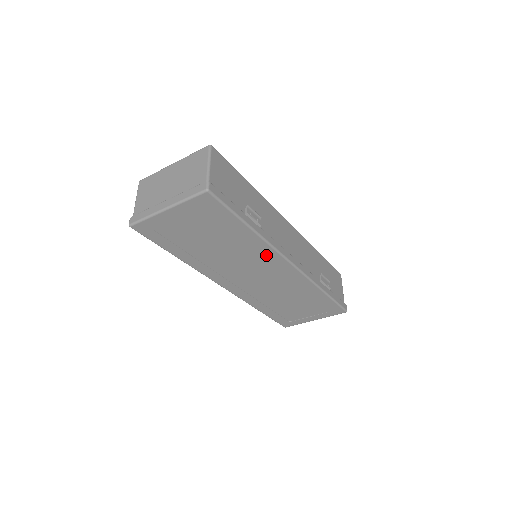
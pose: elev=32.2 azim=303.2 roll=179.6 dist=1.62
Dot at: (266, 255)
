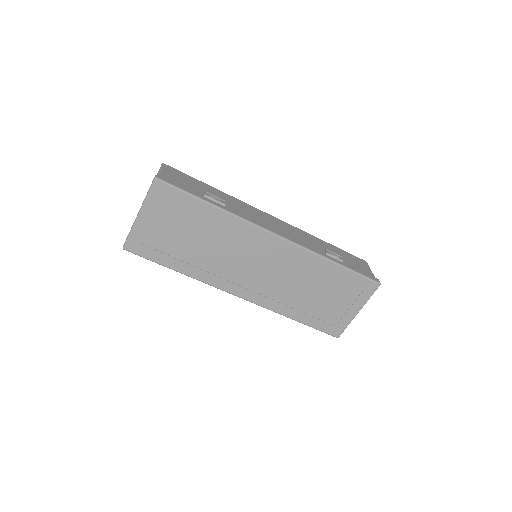
Dot at: (247, 233)
